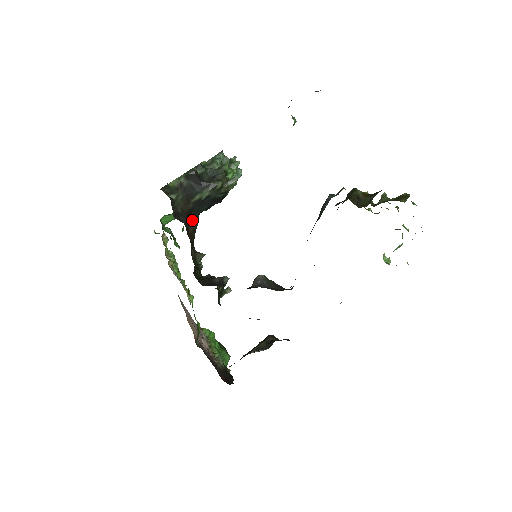
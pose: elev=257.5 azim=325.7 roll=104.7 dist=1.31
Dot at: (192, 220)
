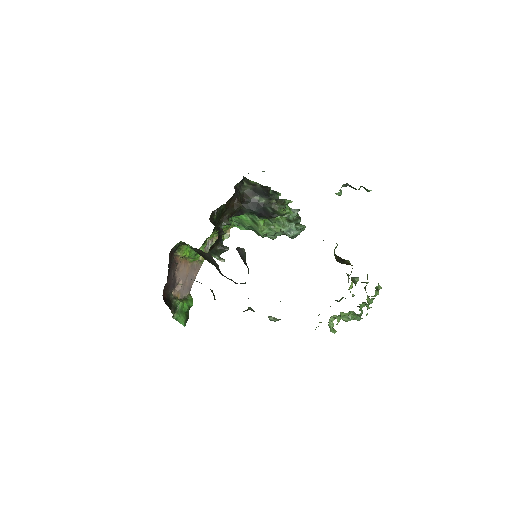
Dot at: (243, 207)
